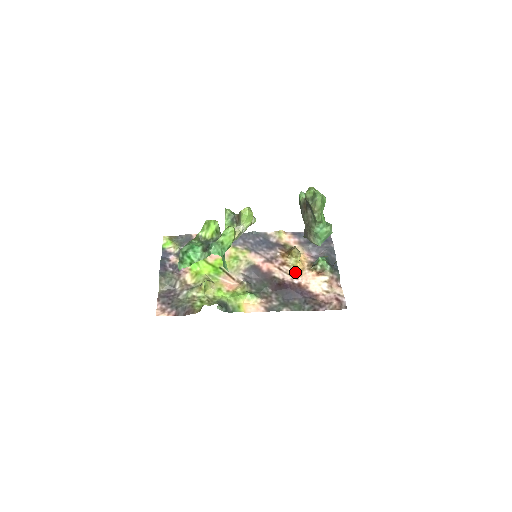
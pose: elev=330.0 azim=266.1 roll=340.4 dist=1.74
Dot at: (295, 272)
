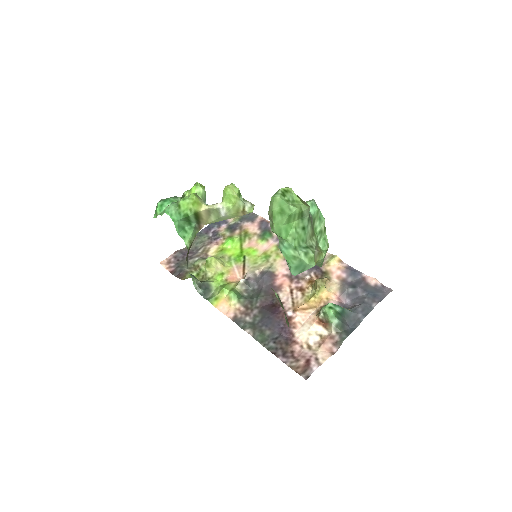
Dot at: (301, 304)
